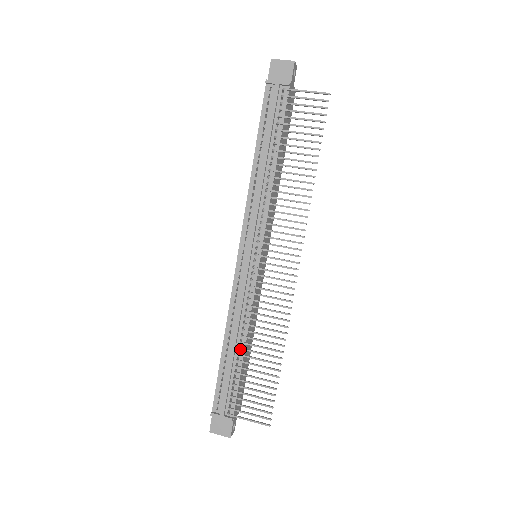
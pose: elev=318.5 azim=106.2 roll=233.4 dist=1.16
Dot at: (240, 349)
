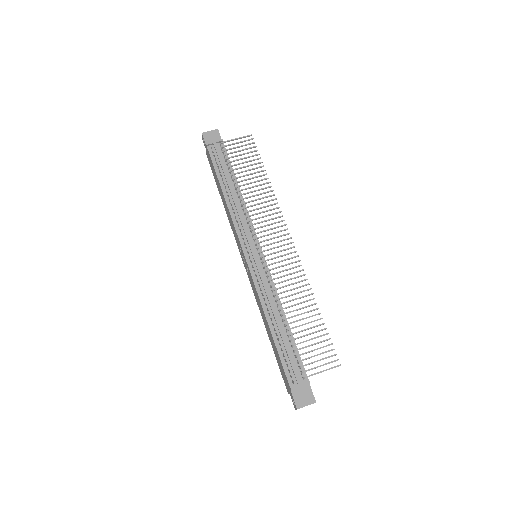
Dot at: (284, 323)
